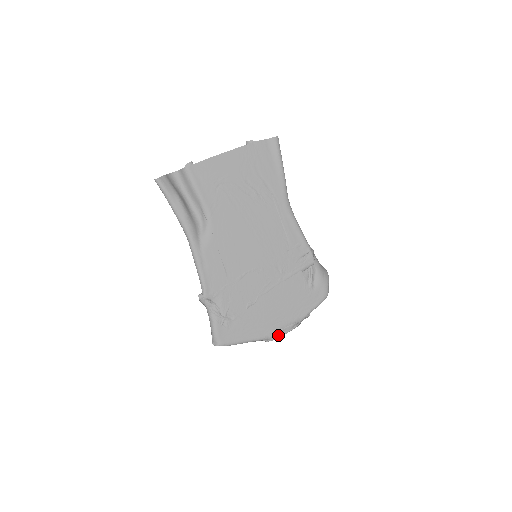
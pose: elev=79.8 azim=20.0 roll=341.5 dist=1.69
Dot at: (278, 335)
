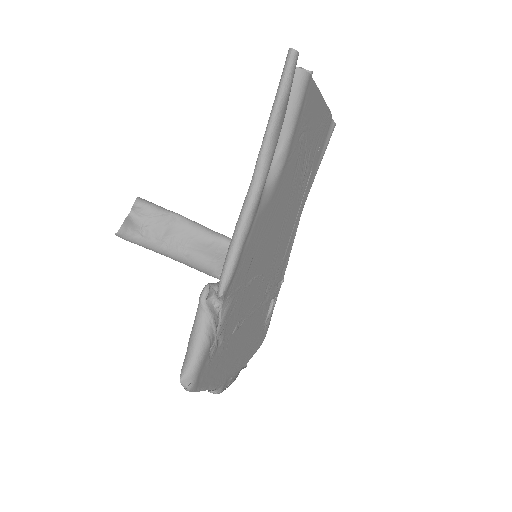
Dot at: (225, 385)
